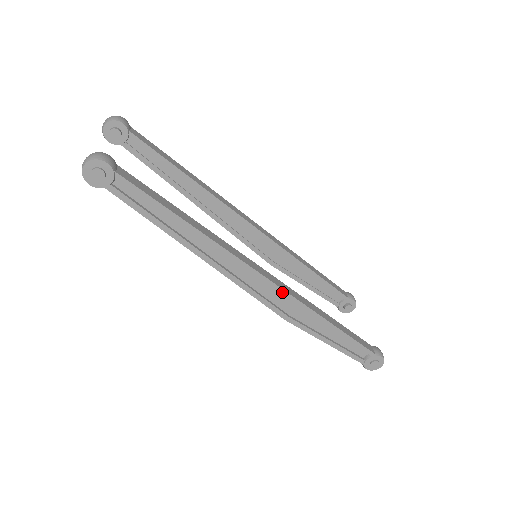
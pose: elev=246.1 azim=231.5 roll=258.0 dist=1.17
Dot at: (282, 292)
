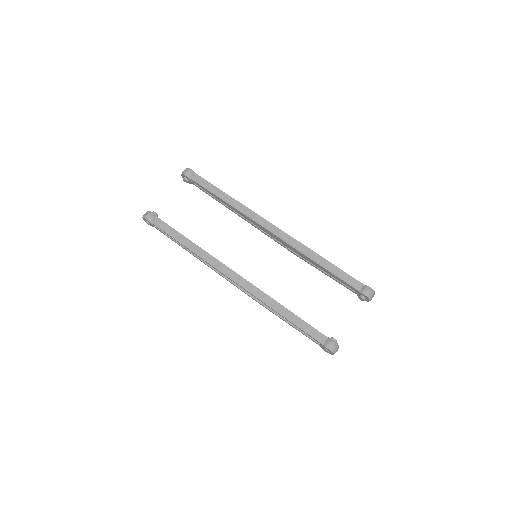
Dot at: (243, 288)
